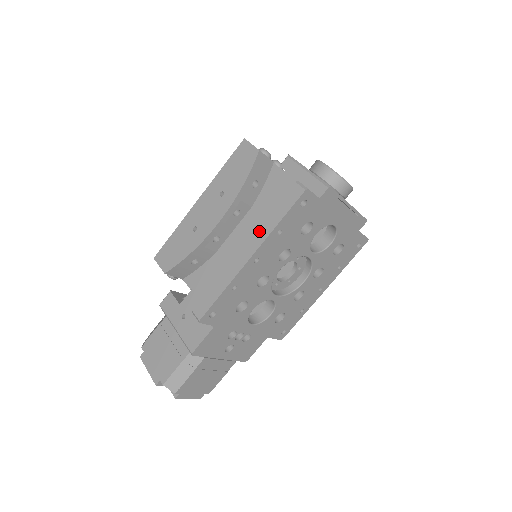
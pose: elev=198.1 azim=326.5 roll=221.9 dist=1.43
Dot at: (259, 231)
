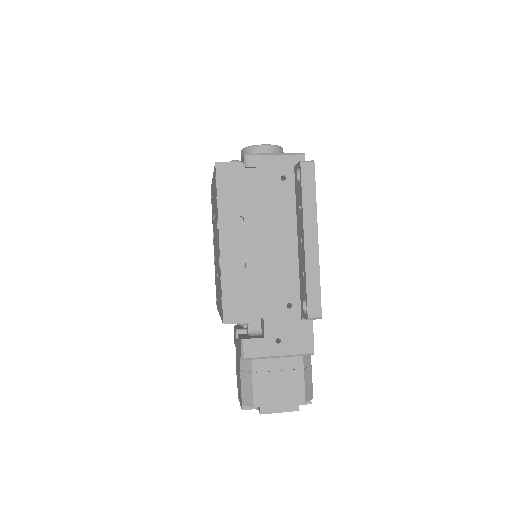
Dot at: (306, 217)
